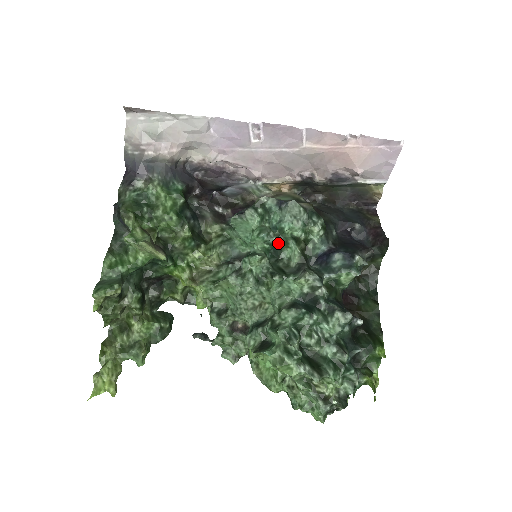
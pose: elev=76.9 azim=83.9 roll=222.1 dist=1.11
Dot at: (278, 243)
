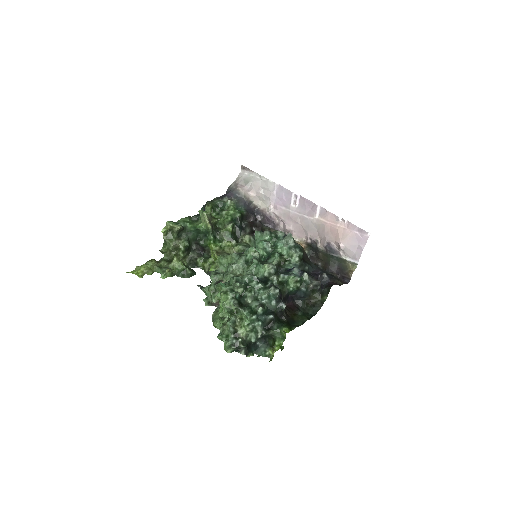
Dot at: (271, 253)
